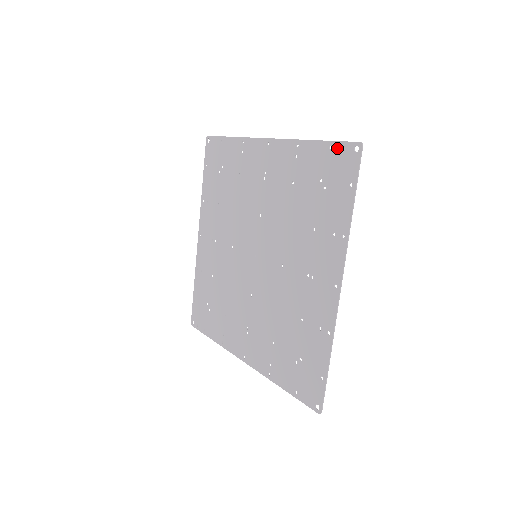
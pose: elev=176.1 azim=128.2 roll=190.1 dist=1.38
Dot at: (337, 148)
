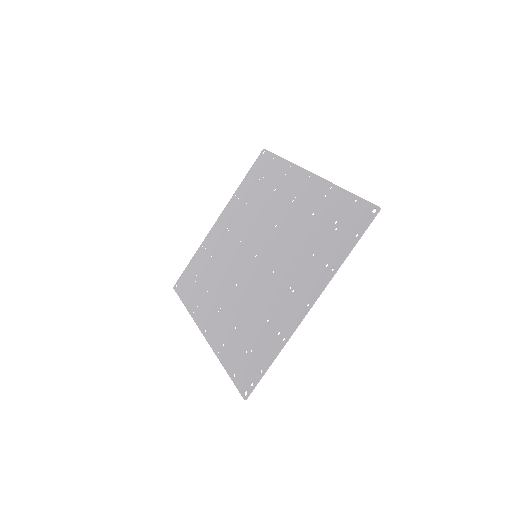
Dot at: (255, 165)
